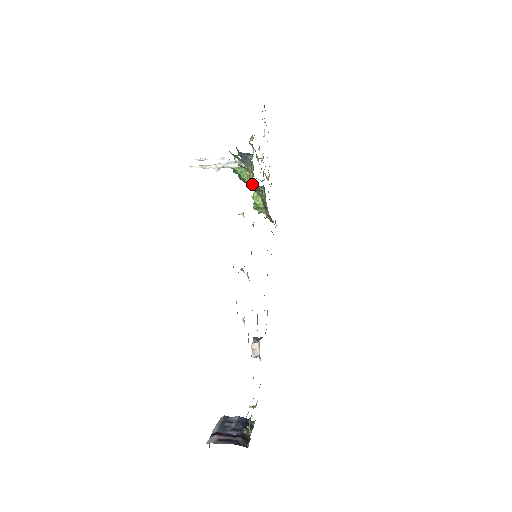
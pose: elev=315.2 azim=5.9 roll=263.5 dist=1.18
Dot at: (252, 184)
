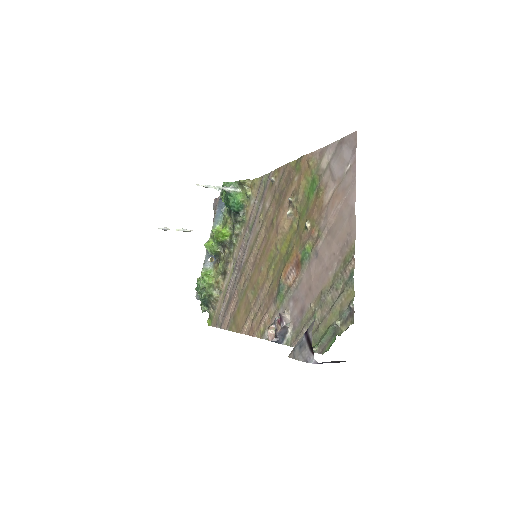
Dot at: (243, 206)
